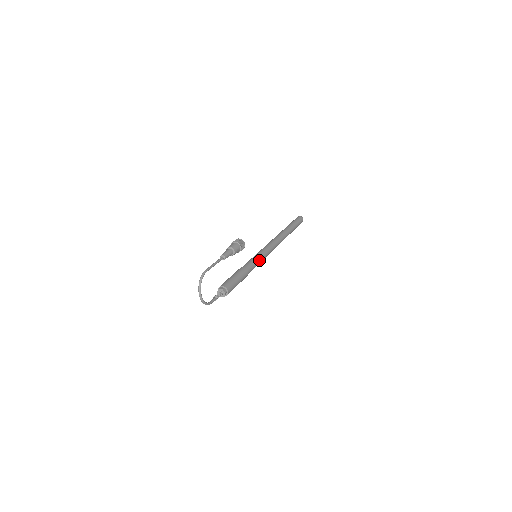
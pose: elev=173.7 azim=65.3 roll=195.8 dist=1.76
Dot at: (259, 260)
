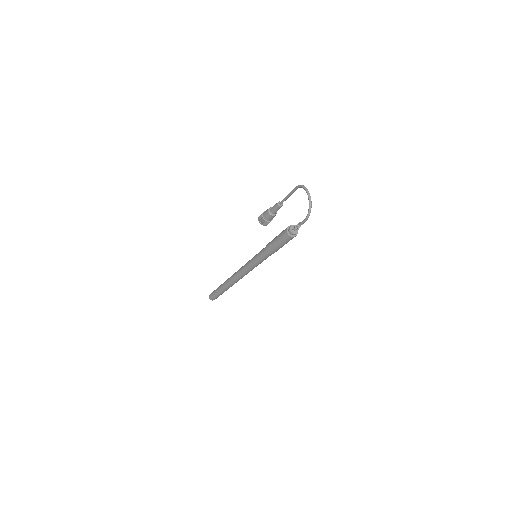
Dot at: occluded
